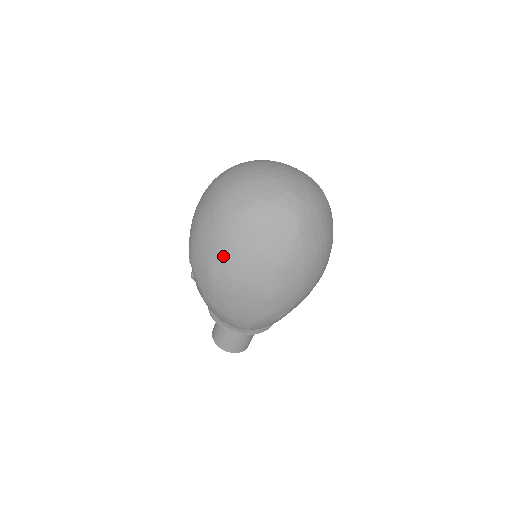
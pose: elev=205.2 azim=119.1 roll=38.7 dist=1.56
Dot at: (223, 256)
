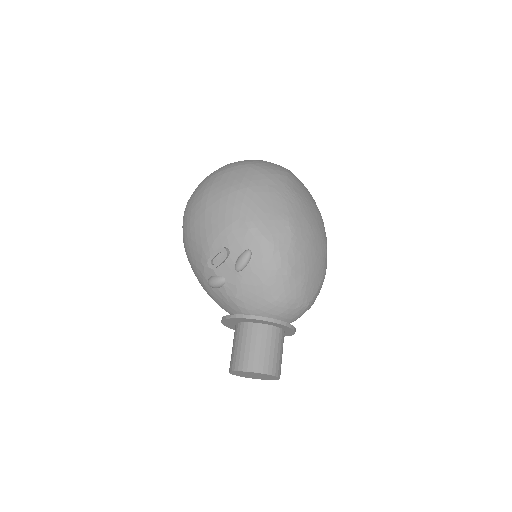
Dot at: (295, 203)
